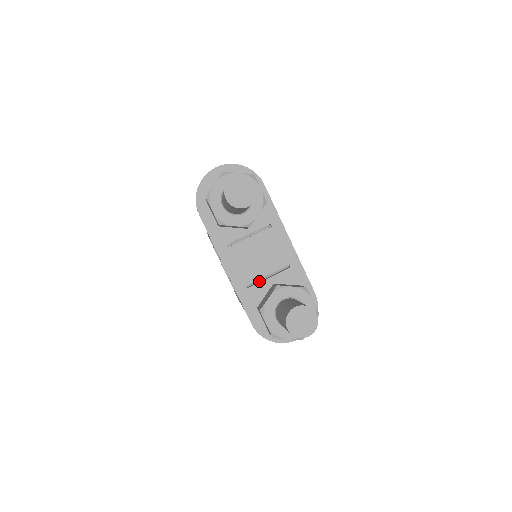
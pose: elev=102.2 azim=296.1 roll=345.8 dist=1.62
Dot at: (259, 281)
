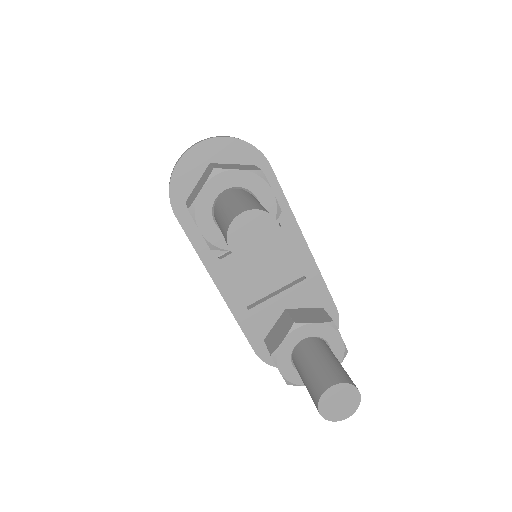
Dot at: occluded
